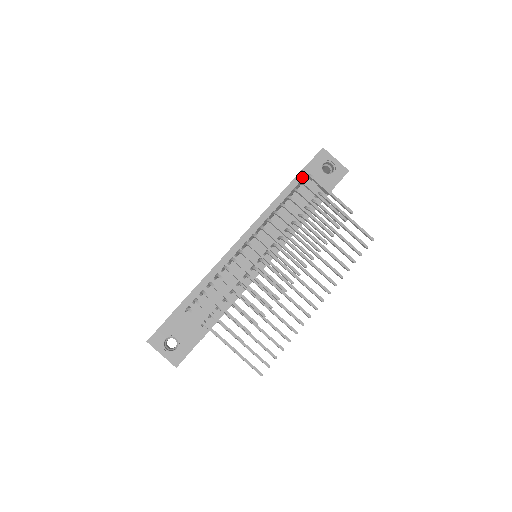
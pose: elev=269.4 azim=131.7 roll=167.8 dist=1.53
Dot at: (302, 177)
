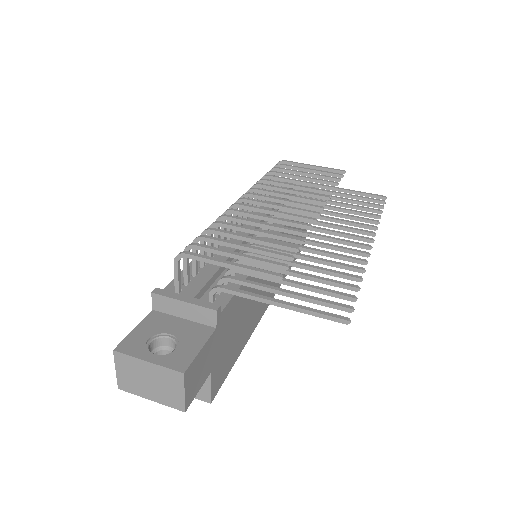
Dot at: occluded
